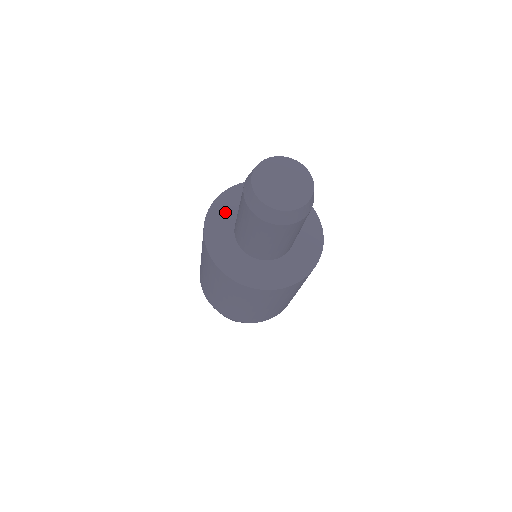
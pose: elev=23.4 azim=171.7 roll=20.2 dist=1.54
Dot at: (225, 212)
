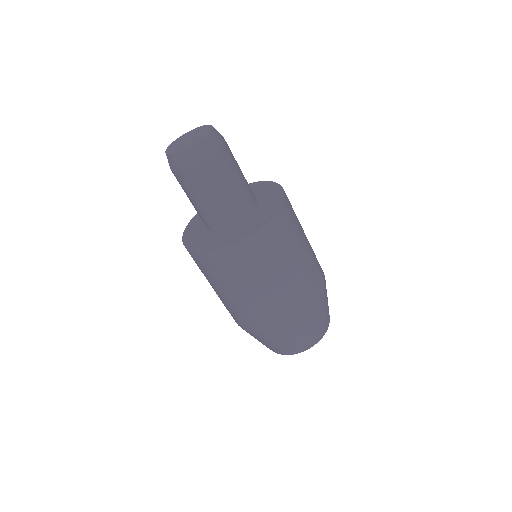
Dot at: occluded
